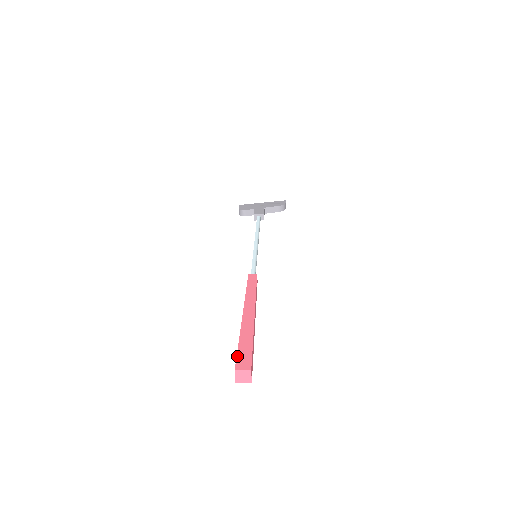
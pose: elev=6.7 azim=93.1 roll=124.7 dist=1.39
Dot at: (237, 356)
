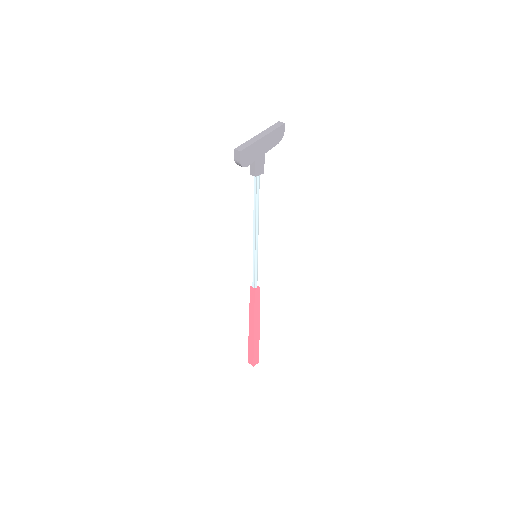
Dot at: (254, 359)
